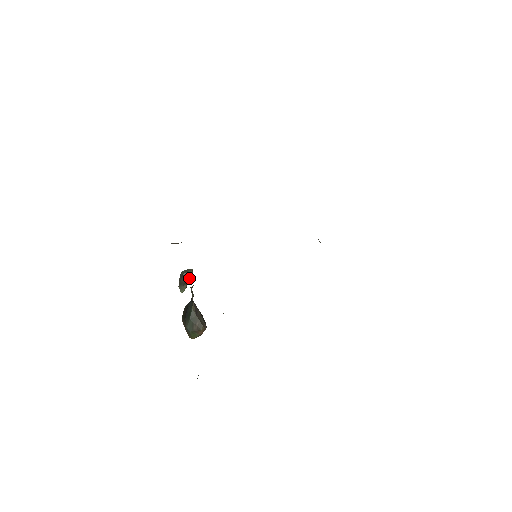
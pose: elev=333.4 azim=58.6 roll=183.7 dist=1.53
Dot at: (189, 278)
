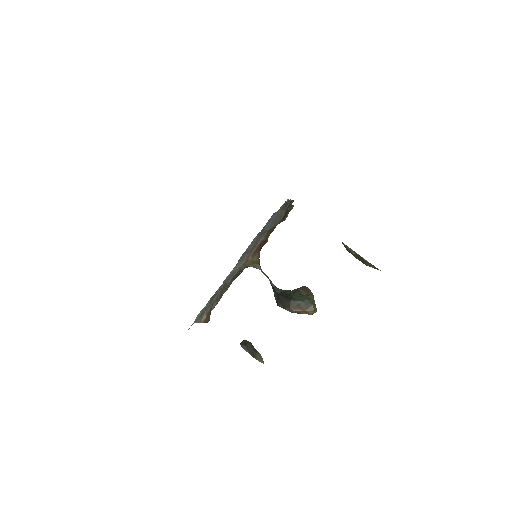
Dot at: (251, 344)
